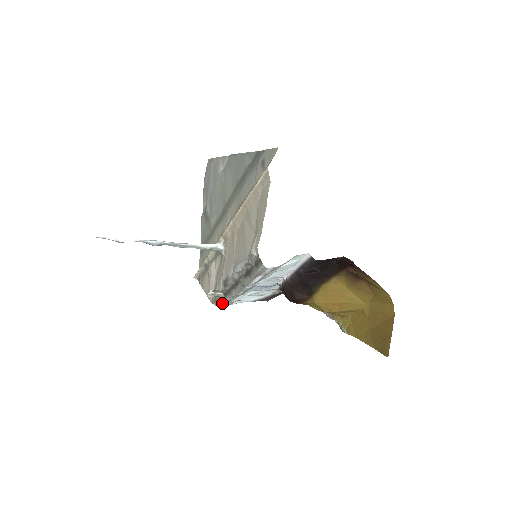
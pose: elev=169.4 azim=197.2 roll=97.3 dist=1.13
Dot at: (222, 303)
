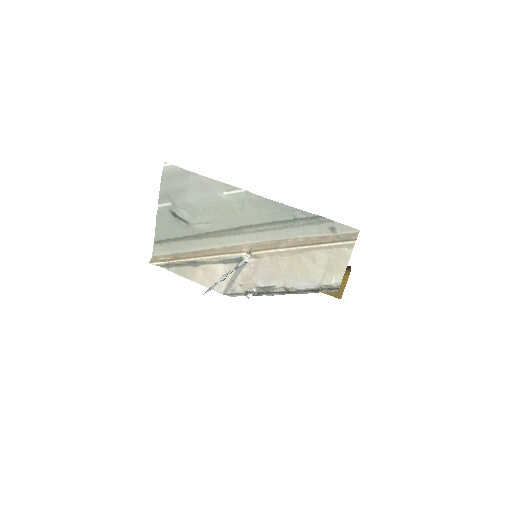
Dot at: (241, 295)
